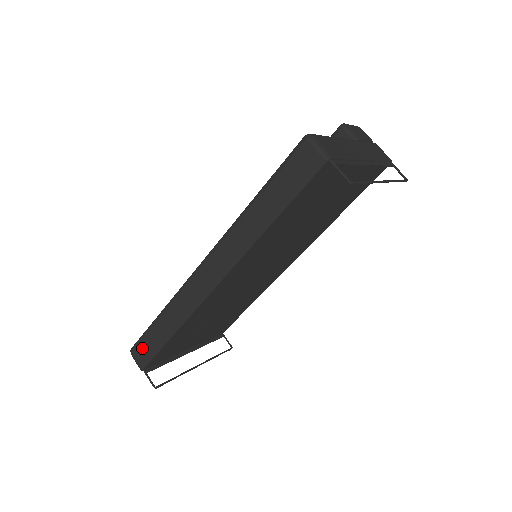
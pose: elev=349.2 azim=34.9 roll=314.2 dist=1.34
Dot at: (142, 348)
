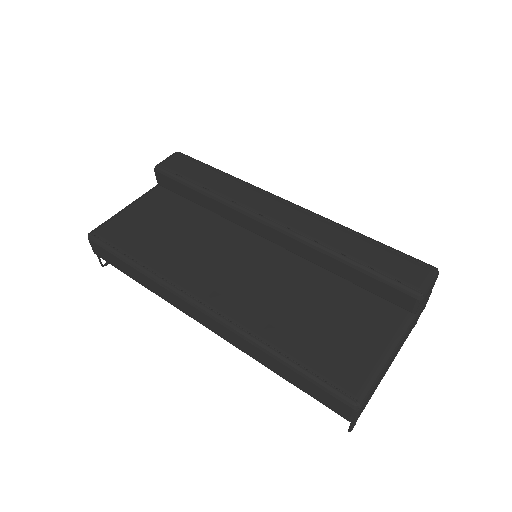
Dot at: (103, 252)
